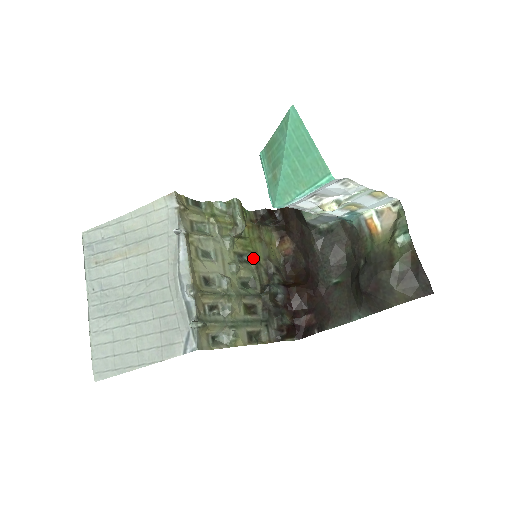
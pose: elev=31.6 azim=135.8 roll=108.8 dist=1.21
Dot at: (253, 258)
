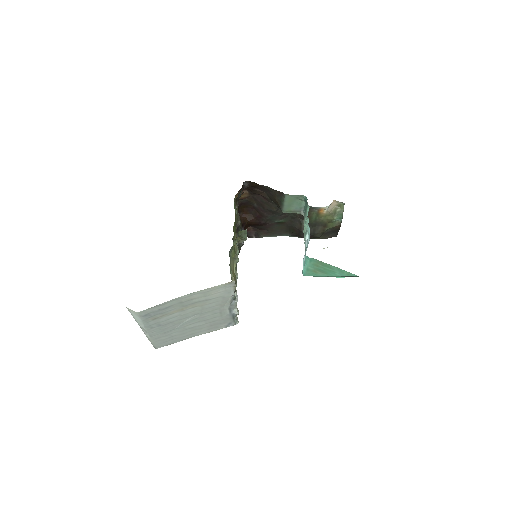
Dot at: (235, 233)
